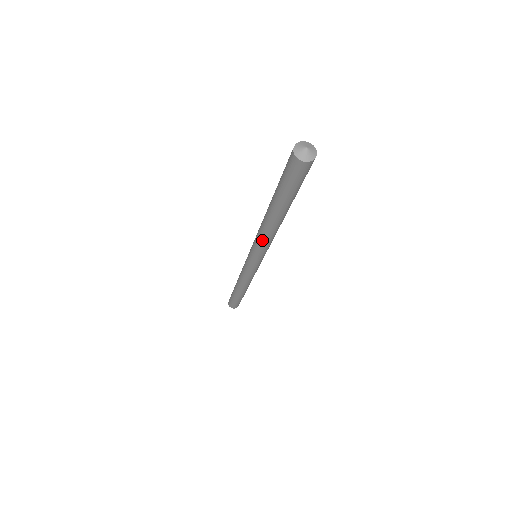
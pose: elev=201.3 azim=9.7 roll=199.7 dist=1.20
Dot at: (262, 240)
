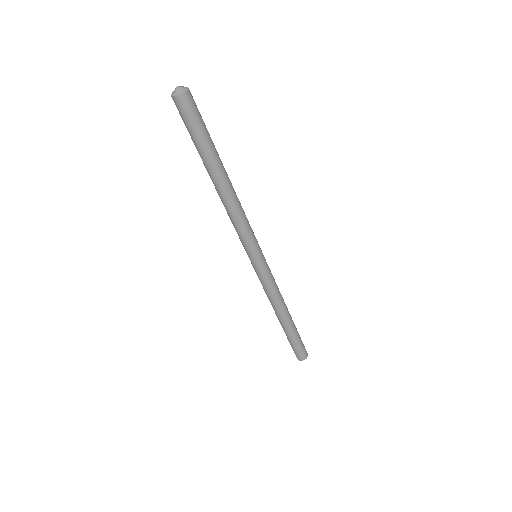
Dot at: (236, 220)
